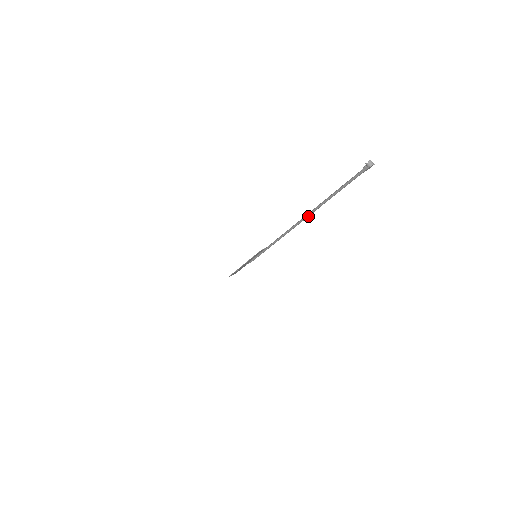
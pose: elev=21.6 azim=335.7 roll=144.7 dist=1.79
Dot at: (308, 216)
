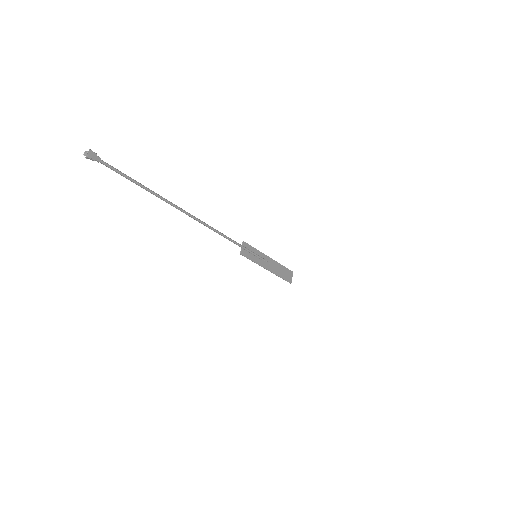
Dot at: (181, 209)
